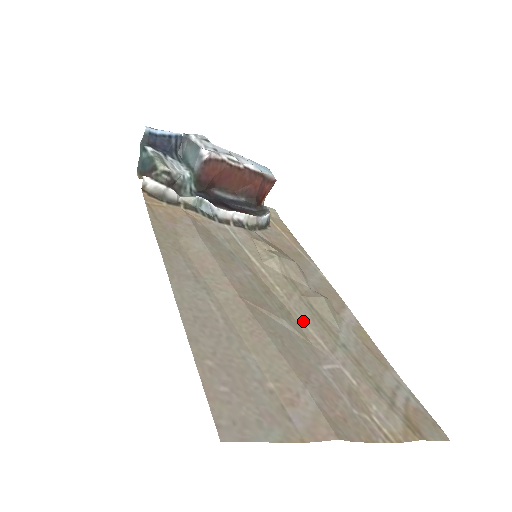
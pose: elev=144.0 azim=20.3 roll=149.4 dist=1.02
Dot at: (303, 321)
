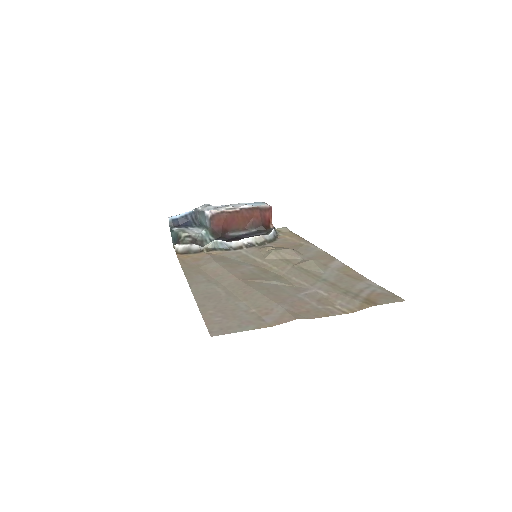
Dot at: (292, 278)
